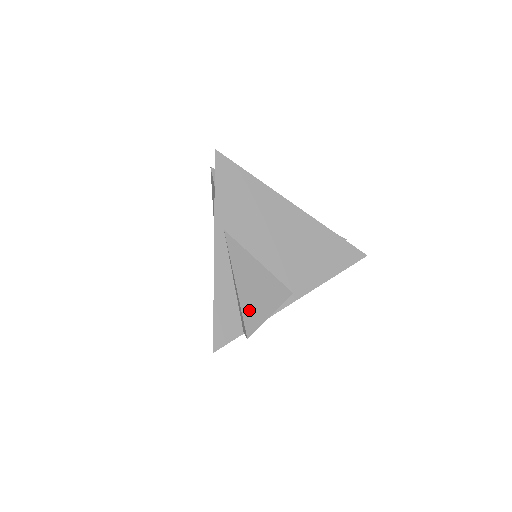
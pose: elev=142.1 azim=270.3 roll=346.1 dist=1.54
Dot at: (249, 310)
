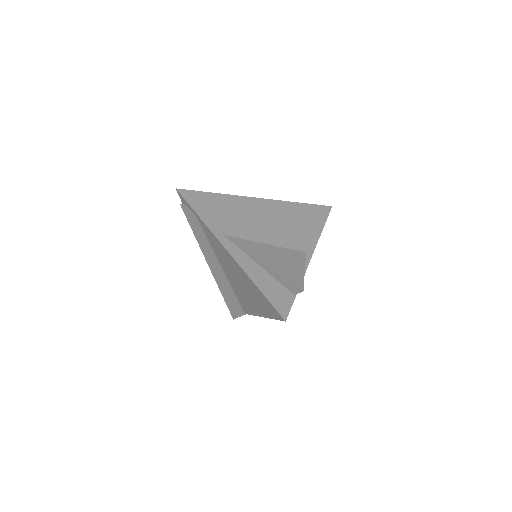
Dot at: (287, 274)
